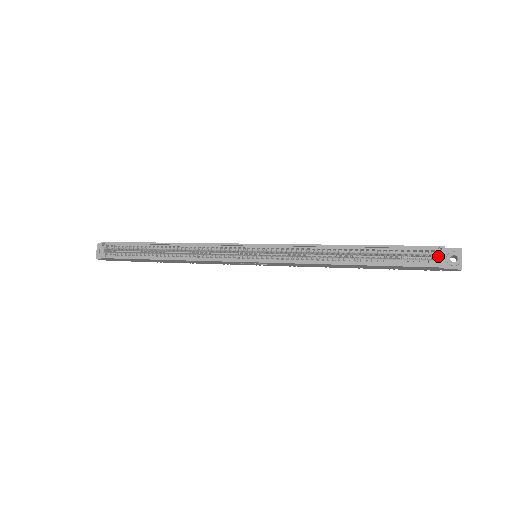
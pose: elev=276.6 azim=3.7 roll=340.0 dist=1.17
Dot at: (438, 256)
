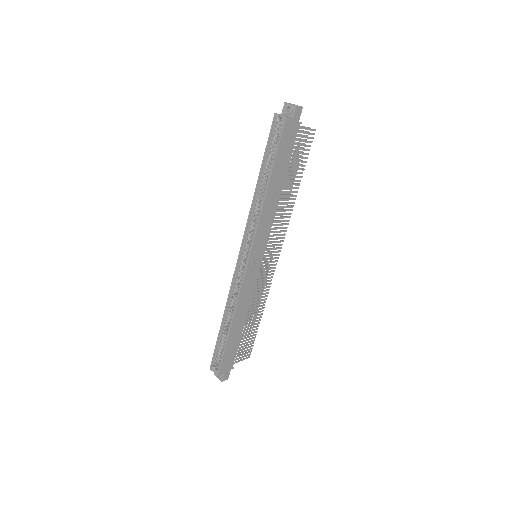
Dot at: occluded
